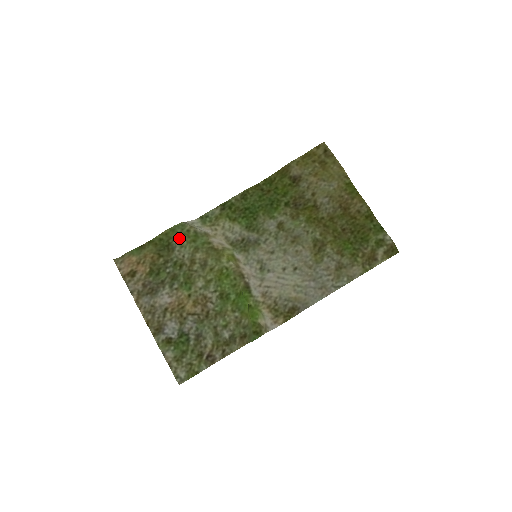
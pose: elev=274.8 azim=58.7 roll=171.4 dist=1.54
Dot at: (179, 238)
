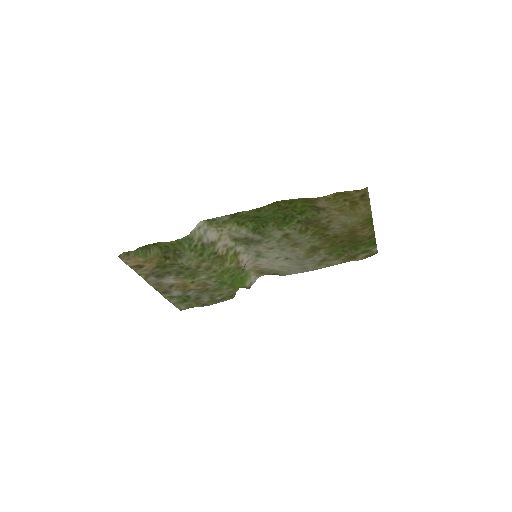
Dot at: (187, 256)
